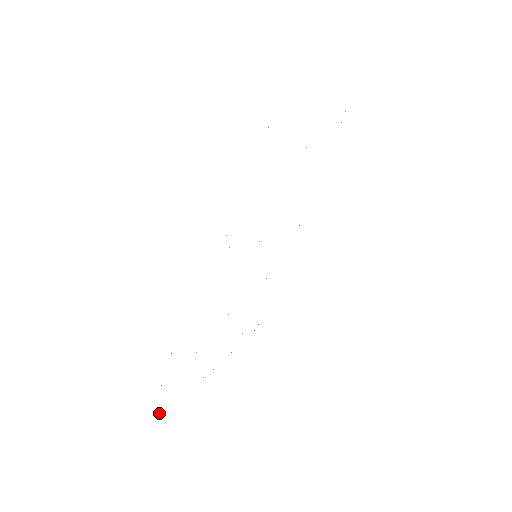
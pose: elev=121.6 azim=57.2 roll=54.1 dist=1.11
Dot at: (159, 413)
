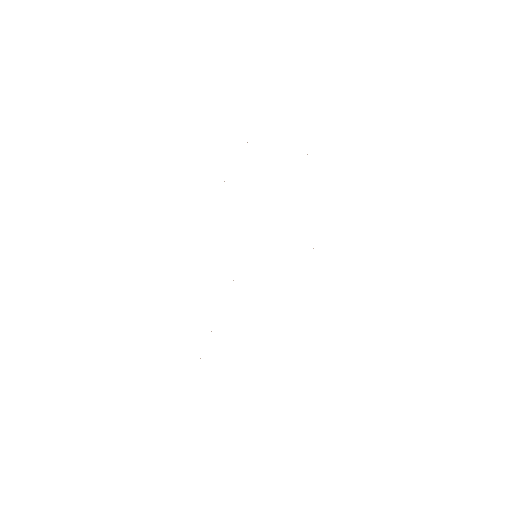
Dot at: occluded
